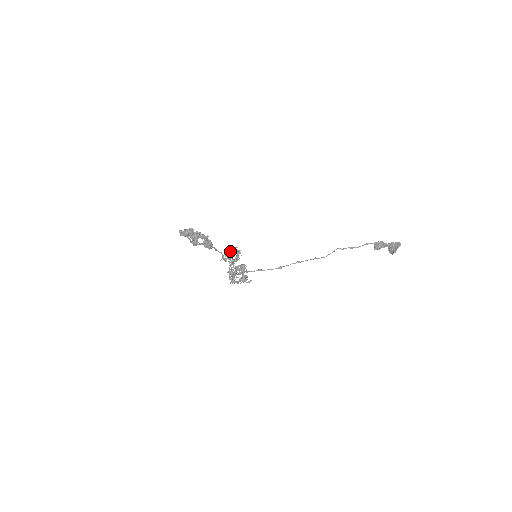
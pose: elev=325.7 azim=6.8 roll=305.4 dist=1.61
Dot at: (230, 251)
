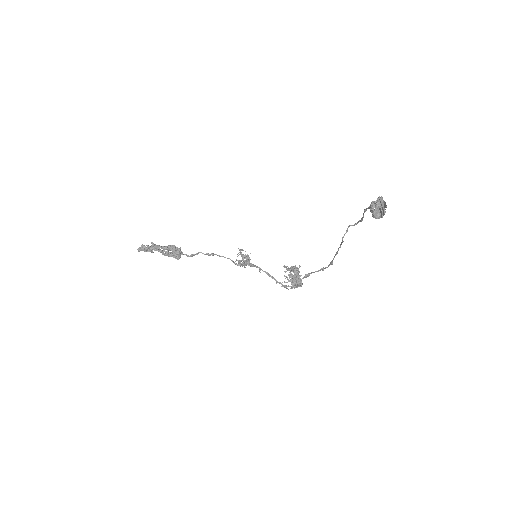
Dot at: (242, 255)
